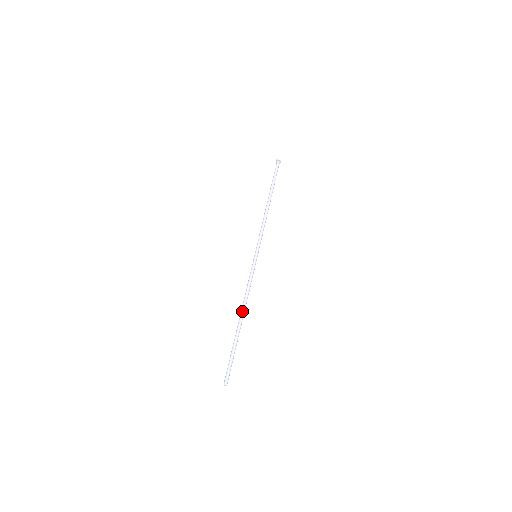
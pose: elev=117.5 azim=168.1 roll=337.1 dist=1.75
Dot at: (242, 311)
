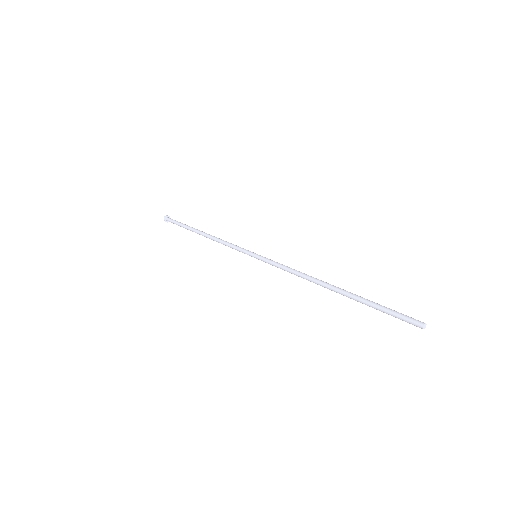
Dot at: (319, 282)
